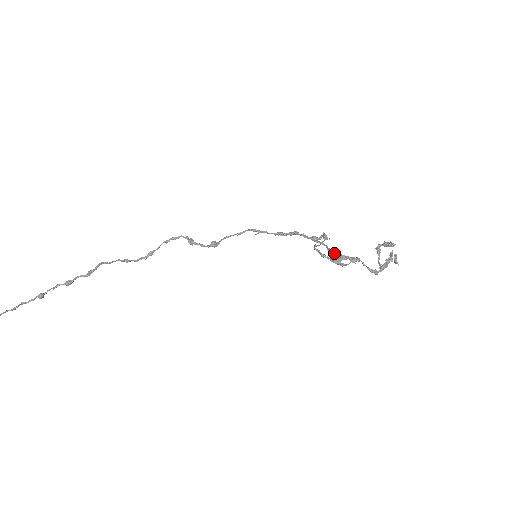
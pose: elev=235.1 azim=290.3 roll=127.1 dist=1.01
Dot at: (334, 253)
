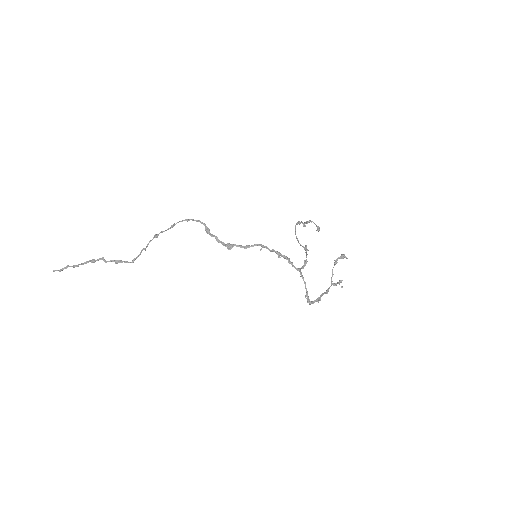
Dot at: (308, 298)
